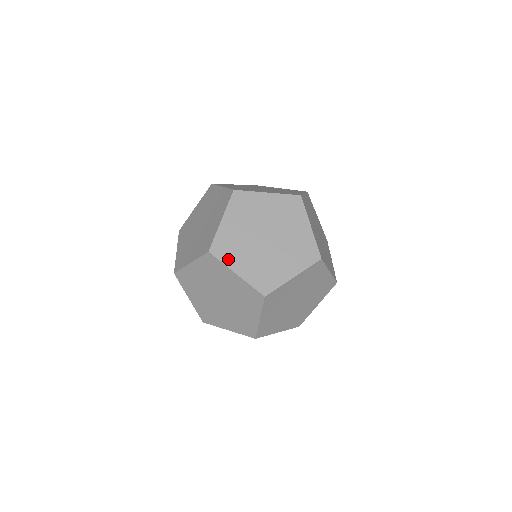
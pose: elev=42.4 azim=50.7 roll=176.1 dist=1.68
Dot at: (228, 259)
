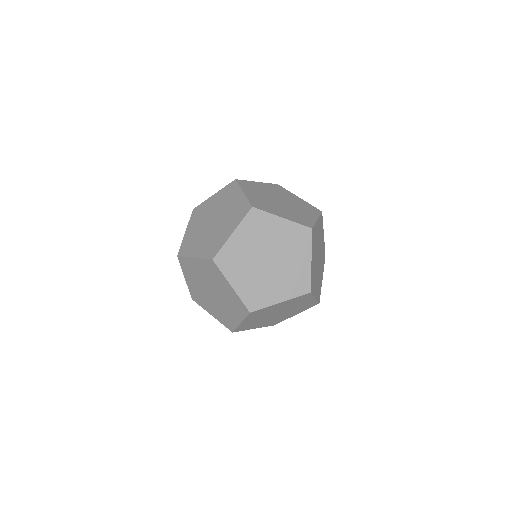
Dot at: (202, 305)
